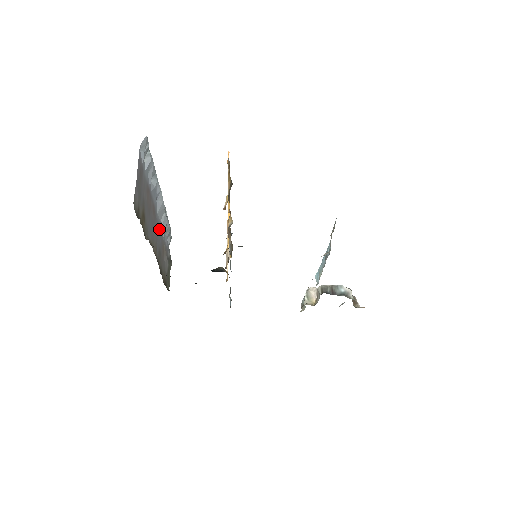
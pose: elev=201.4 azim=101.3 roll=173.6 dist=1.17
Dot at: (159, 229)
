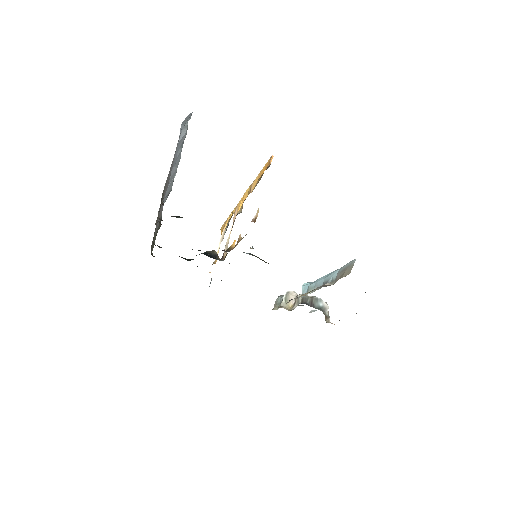
Dot at: occluded
